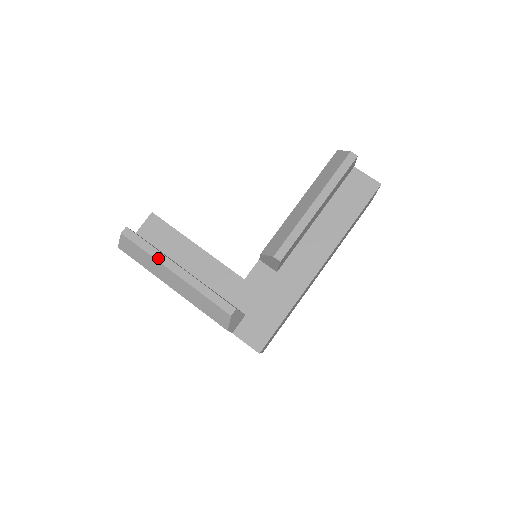
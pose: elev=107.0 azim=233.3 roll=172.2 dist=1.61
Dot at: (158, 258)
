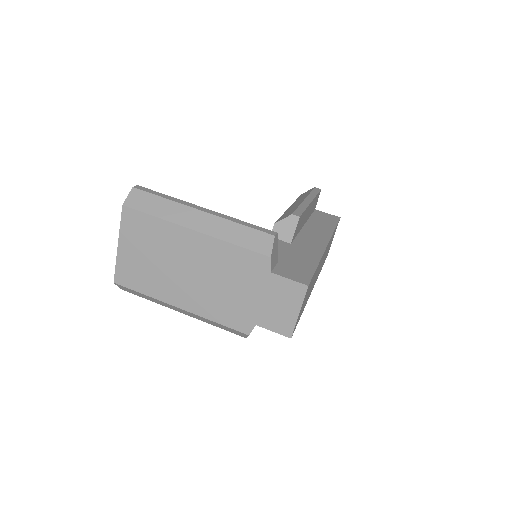
Dot at: (180, 202)
